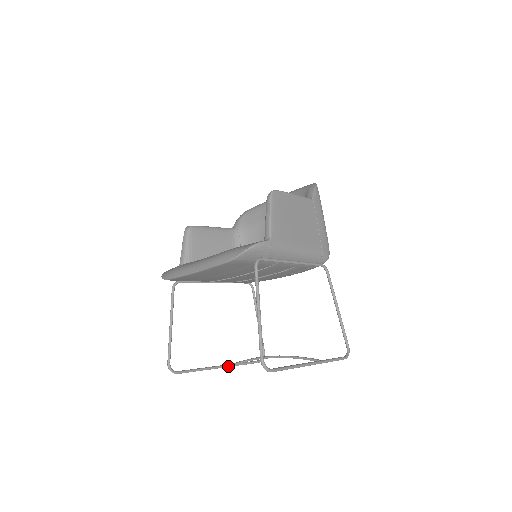
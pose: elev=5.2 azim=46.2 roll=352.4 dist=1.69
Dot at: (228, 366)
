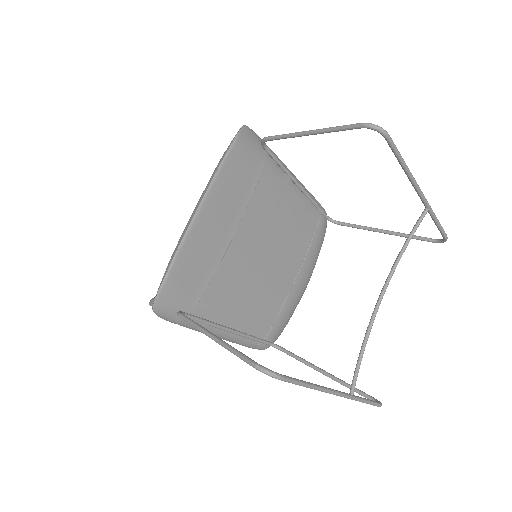
Dot at: (346, 394)
